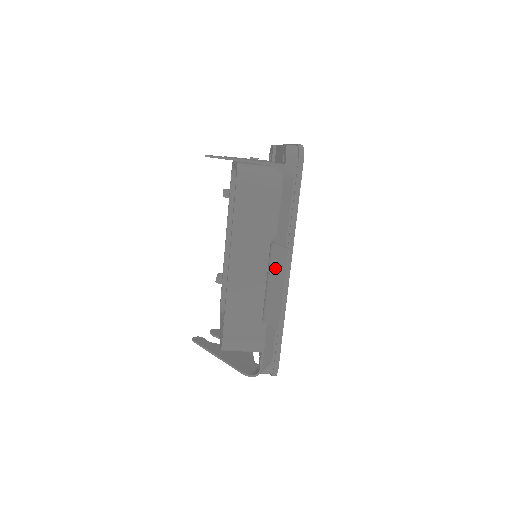
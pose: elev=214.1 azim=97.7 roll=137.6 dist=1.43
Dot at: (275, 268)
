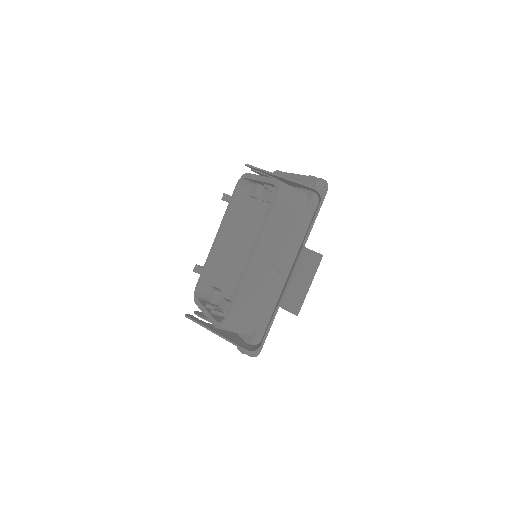
Dot at: (305, 267)
